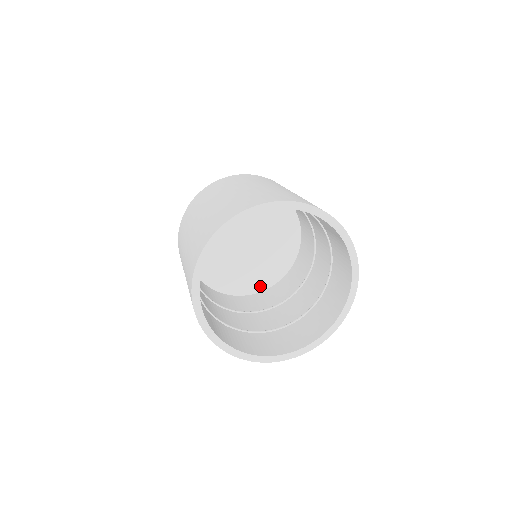
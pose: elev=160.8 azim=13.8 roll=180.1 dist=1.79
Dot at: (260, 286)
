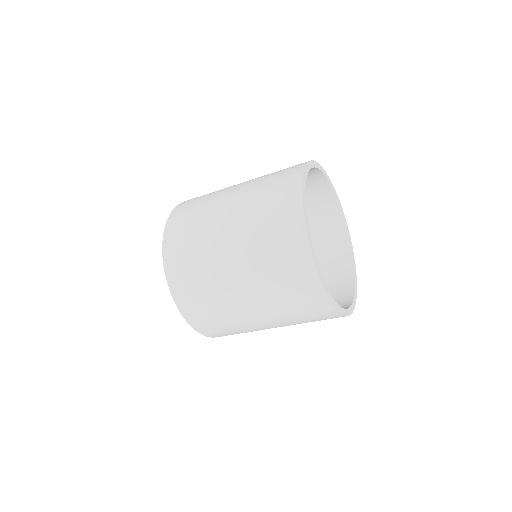
Dot at: occluded
